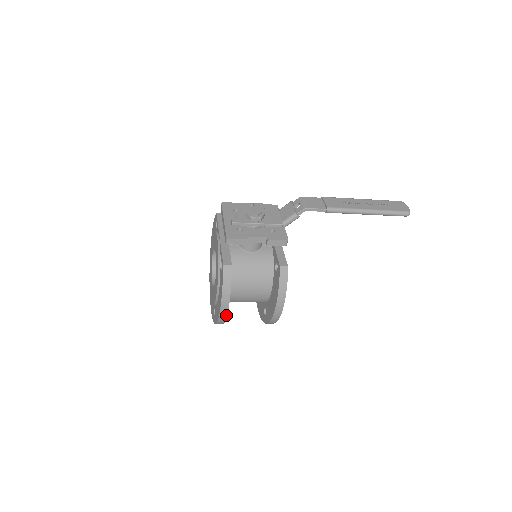
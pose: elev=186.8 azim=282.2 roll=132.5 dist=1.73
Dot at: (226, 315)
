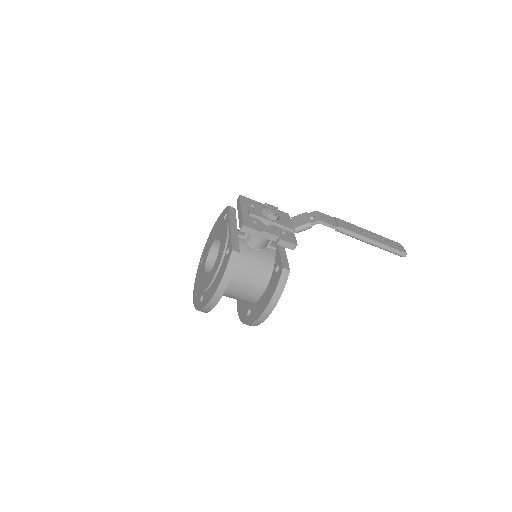
Dot at: (217, 302)
